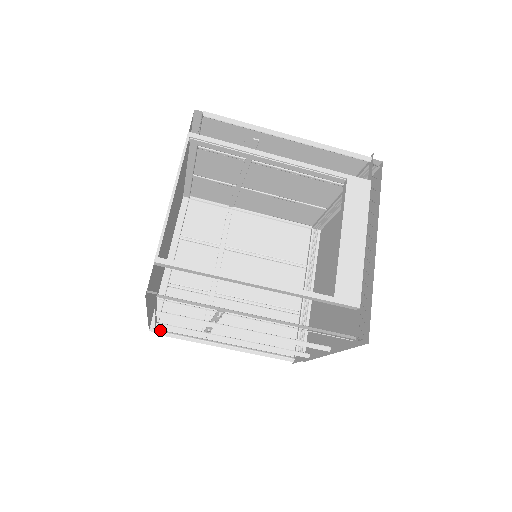
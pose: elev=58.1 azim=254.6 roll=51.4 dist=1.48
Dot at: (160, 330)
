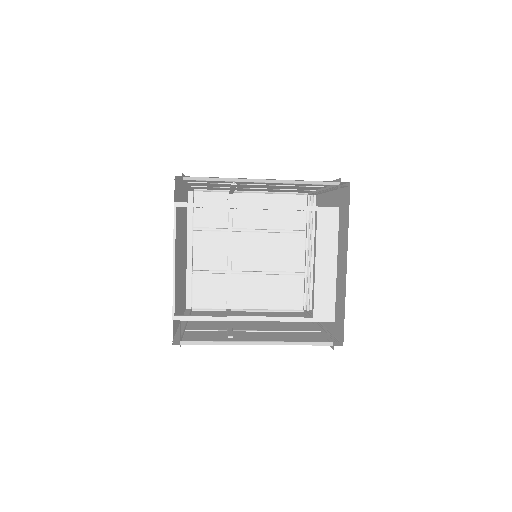
Dot at: (194, 309)
